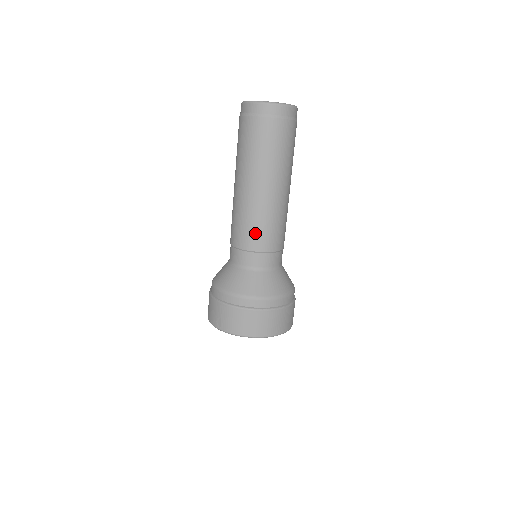
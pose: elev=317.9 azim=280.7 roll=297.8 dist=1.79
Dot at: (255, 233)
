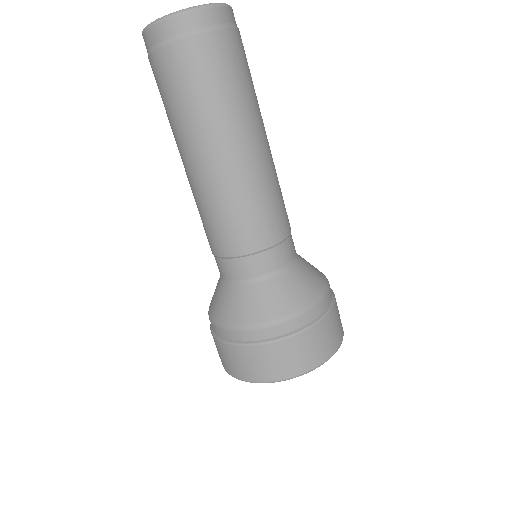
Dot at: (266, 218)
